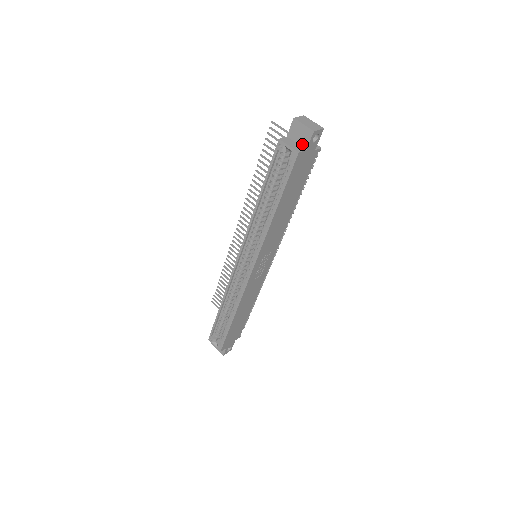
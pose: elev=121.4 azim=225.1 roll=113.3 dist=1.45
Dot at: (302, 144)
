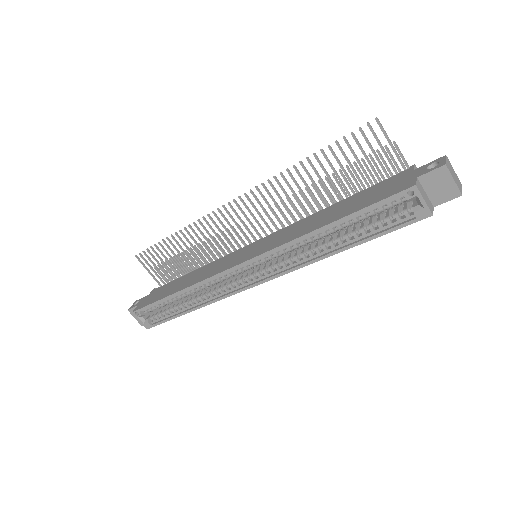
Dot at: (433, 198)
